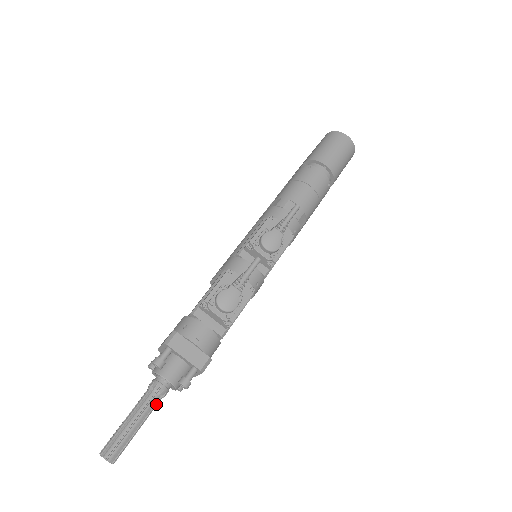
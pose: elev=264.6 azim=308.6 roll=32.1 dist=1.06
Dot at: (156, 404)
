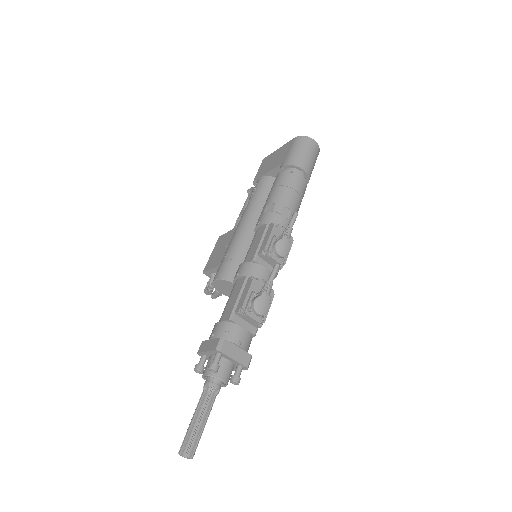
Dot at: occluded
